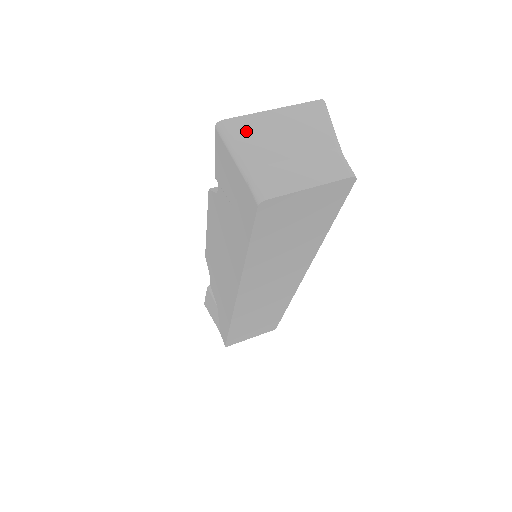
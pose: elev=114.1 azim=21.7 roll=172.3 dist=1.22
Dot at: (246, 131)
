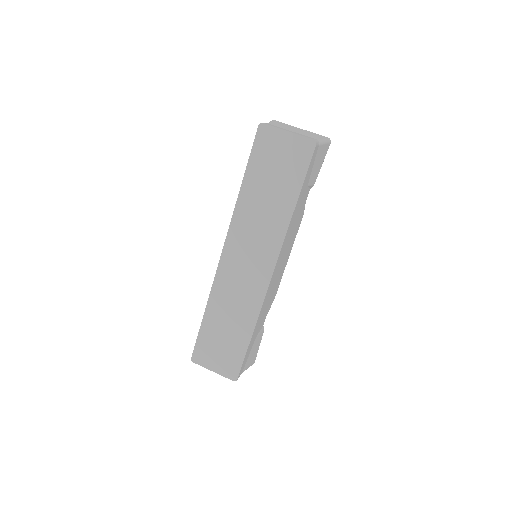
Dot at: (281, 124)
